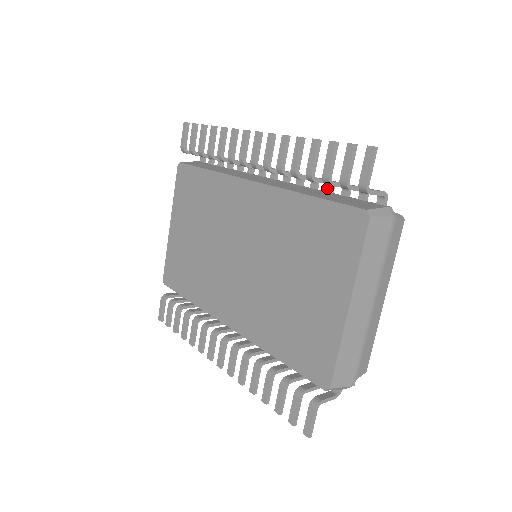
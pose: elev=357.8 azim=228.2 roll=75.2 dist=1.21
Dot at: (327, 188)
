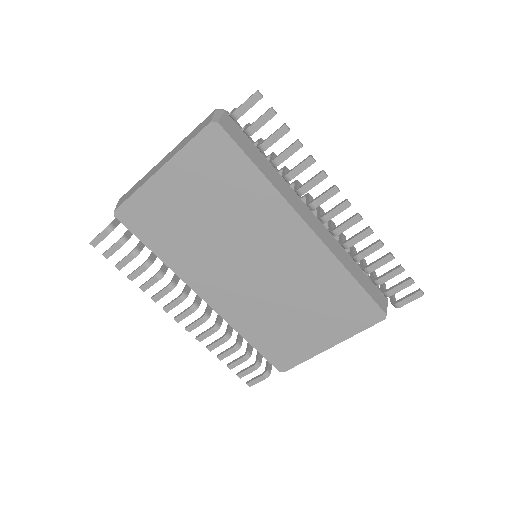
Dot at: occluded
